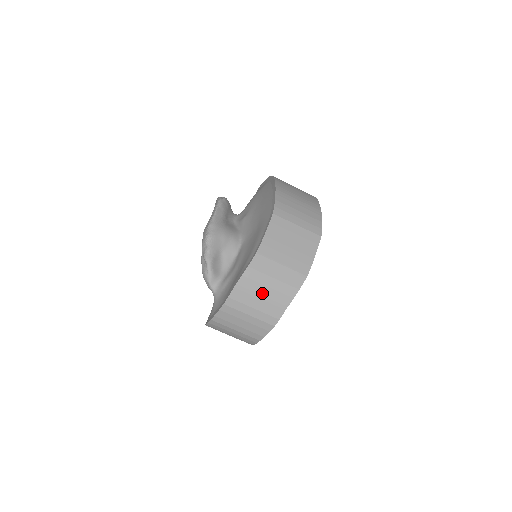
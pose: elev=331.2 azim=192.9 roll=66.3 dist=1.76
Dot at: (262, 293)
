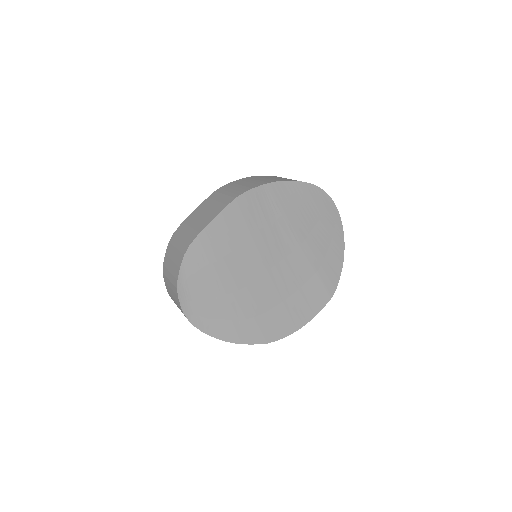
Dot at: (173, 255)
